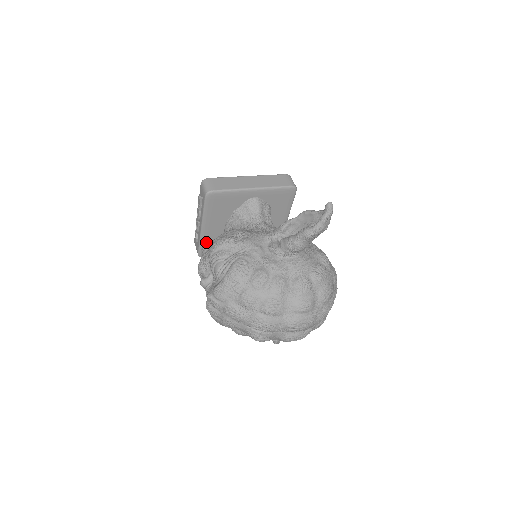
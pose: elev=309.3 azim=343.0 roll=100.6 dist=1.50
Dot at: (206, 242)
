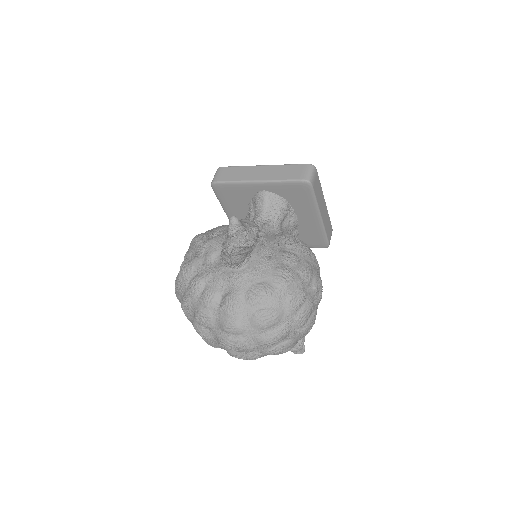
Dot at: occluded
